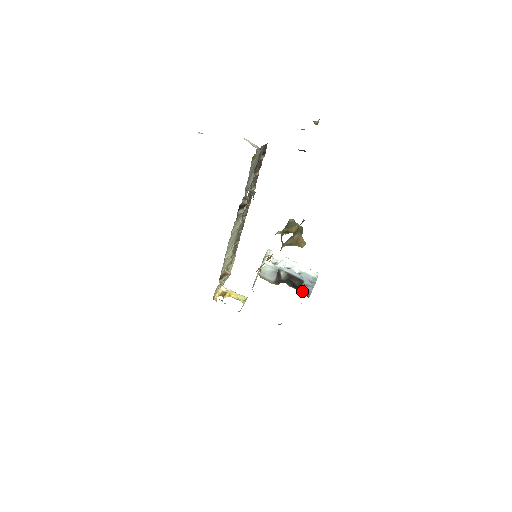
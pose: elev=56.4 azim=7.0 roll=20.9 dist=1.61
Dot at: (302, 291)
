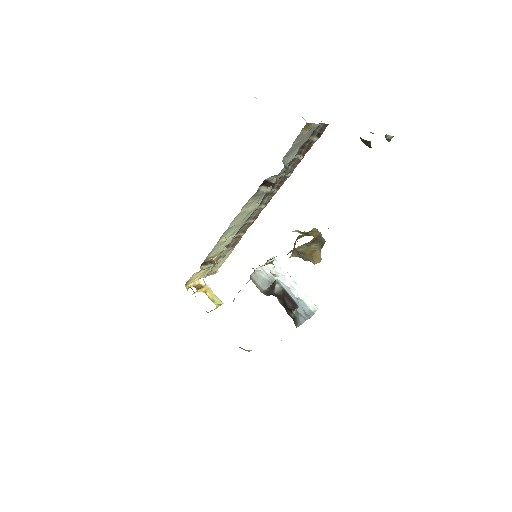
Dot at: (292, 316)
